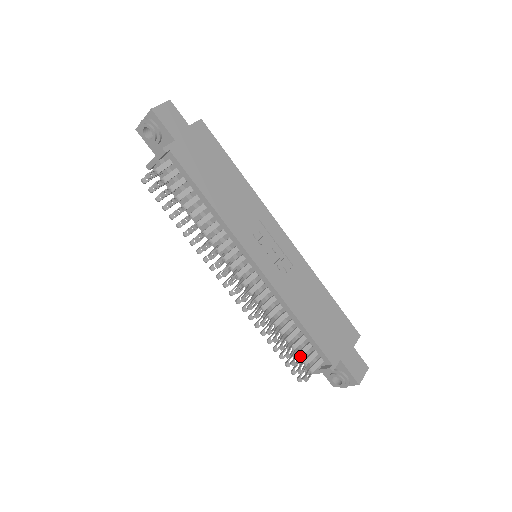
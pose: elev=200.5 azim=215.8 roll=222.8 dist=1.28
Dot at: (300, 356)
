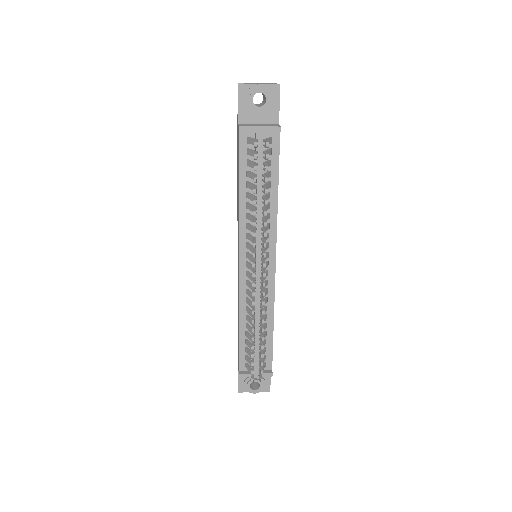
Dot at: (261, 358)
